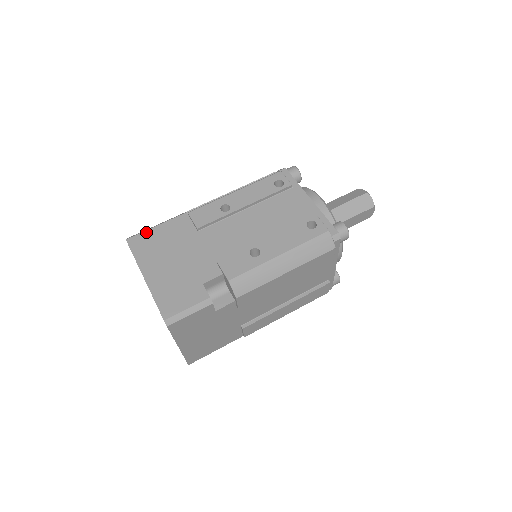
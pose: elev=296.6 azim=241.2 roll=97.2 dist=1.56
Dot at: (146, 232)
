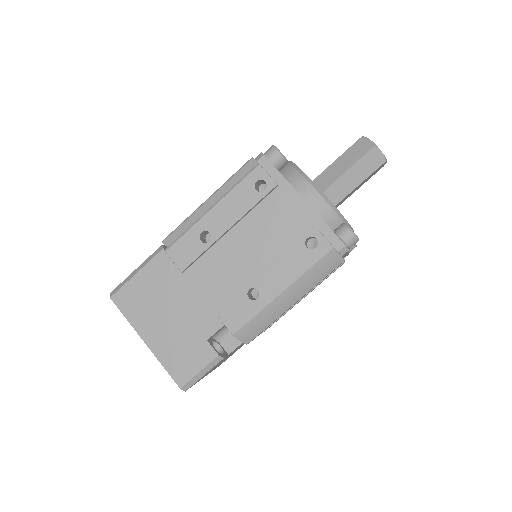
Dot at: (128, 284)
